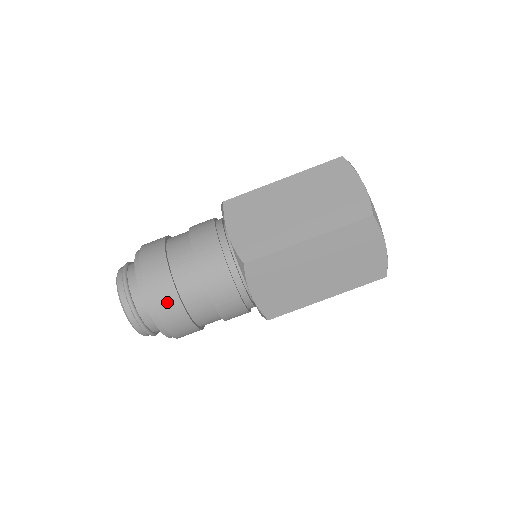
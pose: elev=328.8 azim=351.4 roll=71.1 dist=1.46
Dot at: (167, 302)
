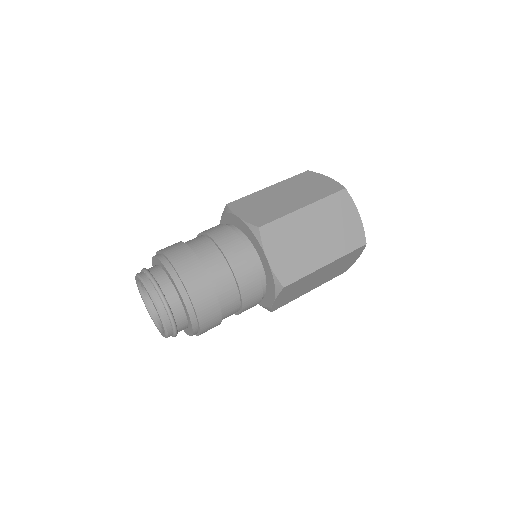
Dot at: (194, 274)
